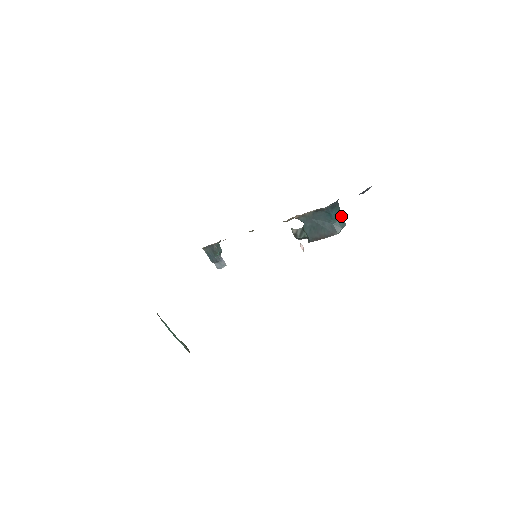
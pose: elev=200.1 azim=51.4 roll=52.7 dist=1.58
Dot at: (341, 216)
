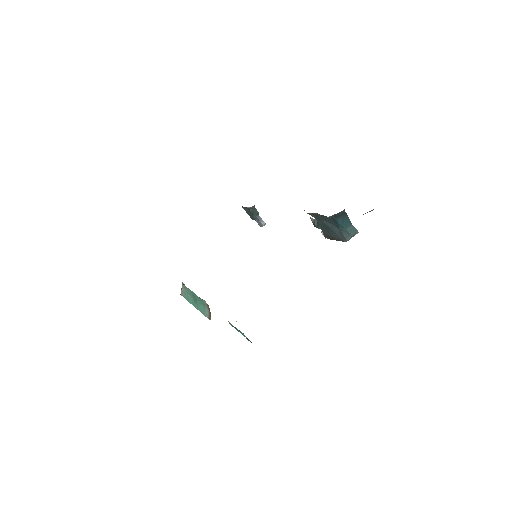
Dot at: (351, 223)
